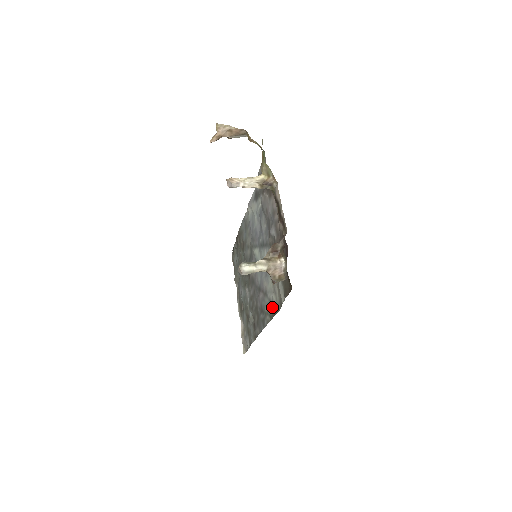
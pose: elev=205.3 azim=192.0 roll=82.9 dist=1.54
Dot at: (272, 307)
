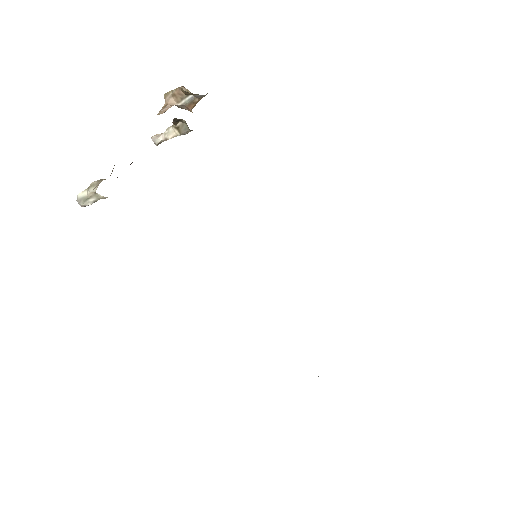
Dot at: occluded
